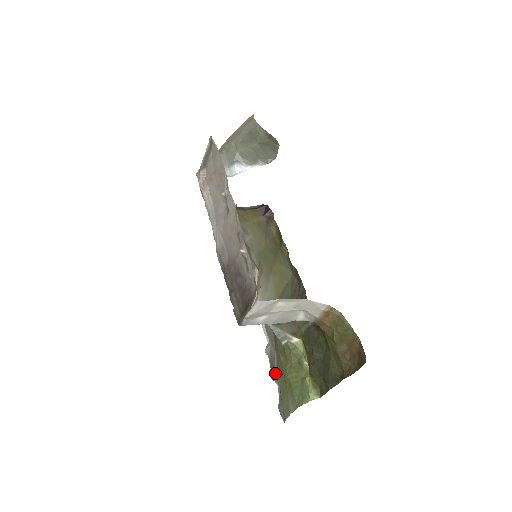
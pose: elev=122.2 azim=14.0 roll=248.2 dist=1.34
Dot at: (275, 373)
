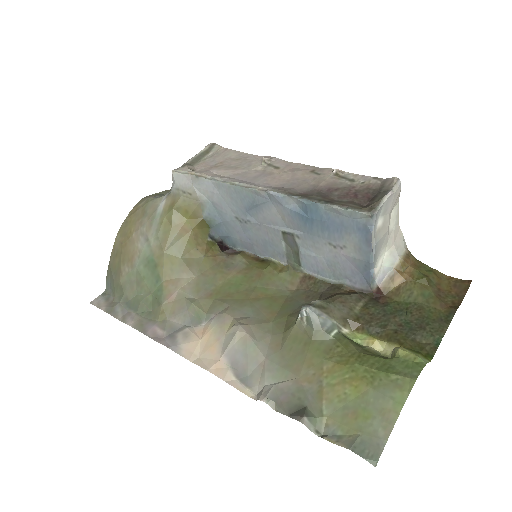
Dot at: (309, 409)
